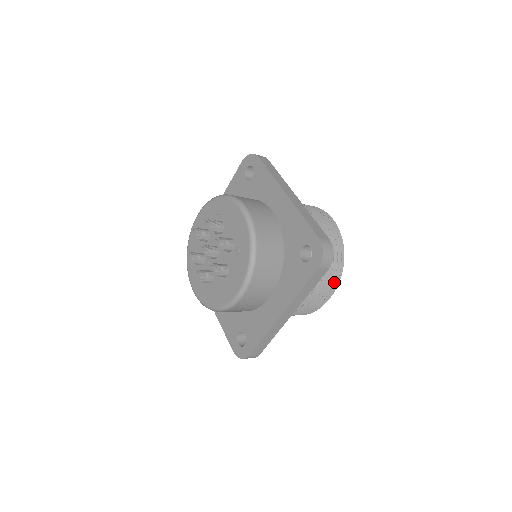
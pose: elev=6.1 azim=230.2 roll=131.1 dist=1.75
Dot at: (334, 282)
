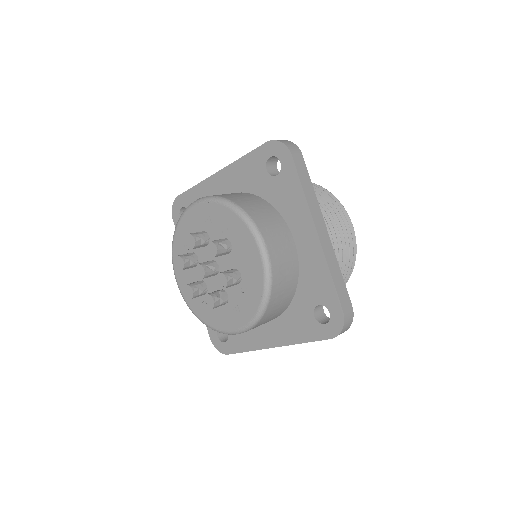
Dot at: occluded
